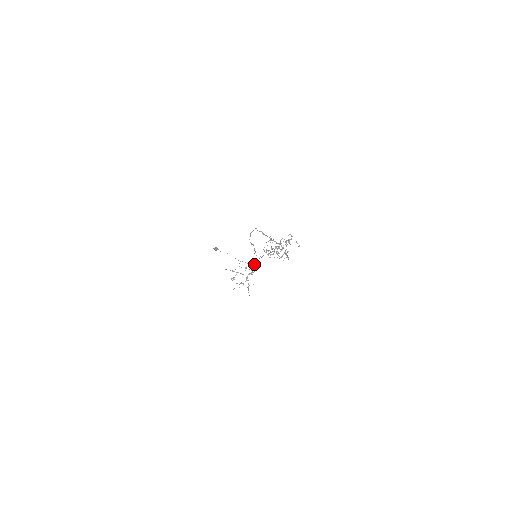
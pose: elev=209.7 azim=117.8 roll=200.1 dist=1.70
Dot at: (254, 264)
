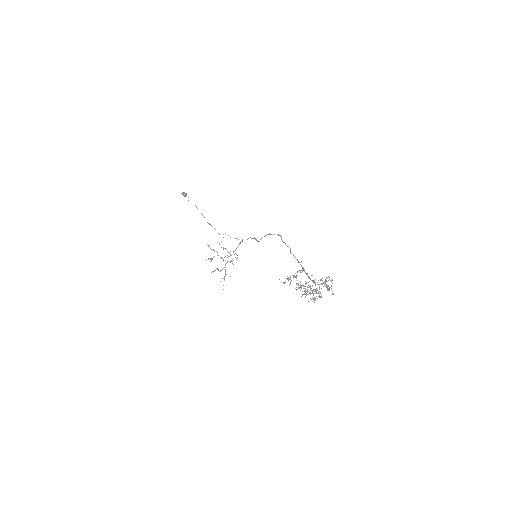
Dot at: occluded
